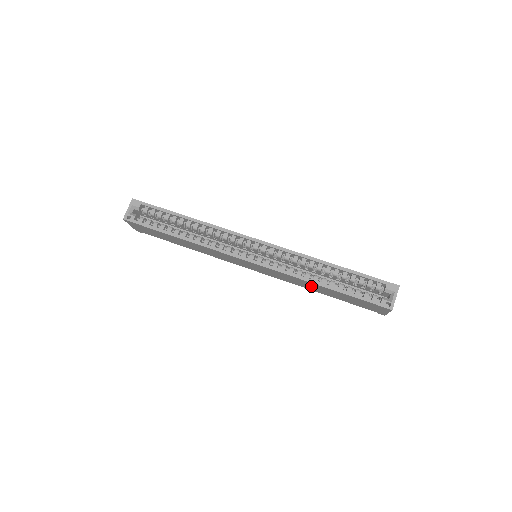
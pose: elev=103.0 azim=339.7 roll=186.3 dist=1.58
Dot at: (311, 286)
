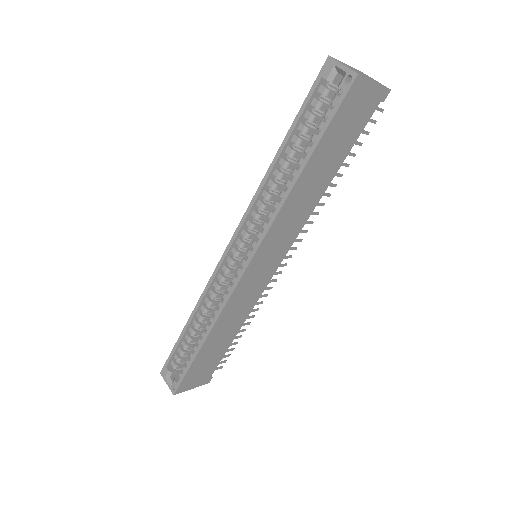
Dot at: (306, 194)
